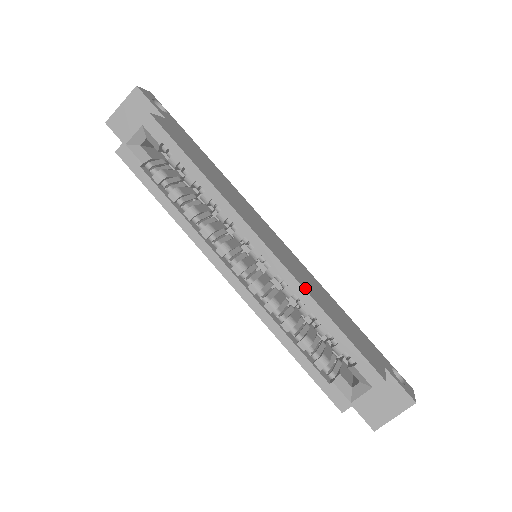
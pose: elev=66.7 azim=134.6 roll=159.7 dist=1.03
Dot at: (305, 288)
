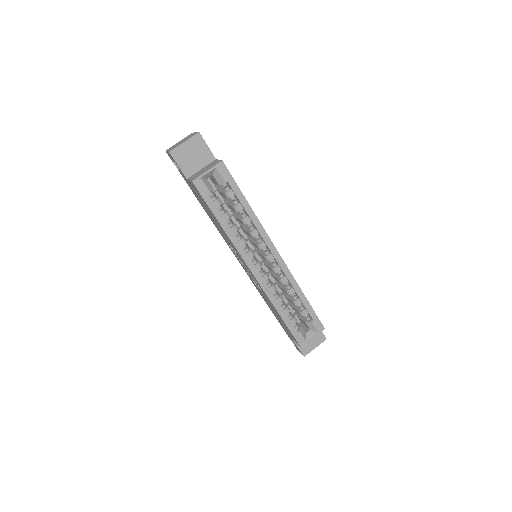
Dot at: (294, 279)
